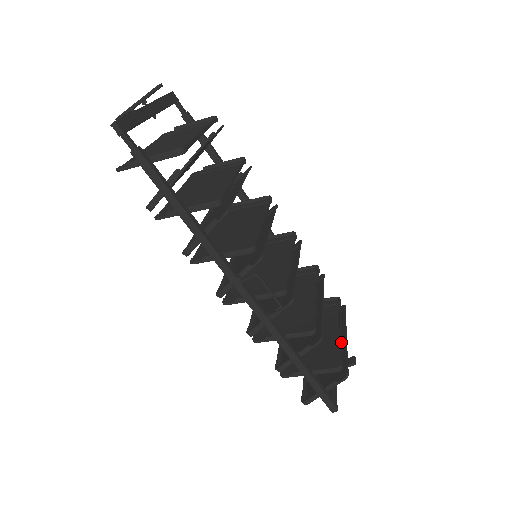
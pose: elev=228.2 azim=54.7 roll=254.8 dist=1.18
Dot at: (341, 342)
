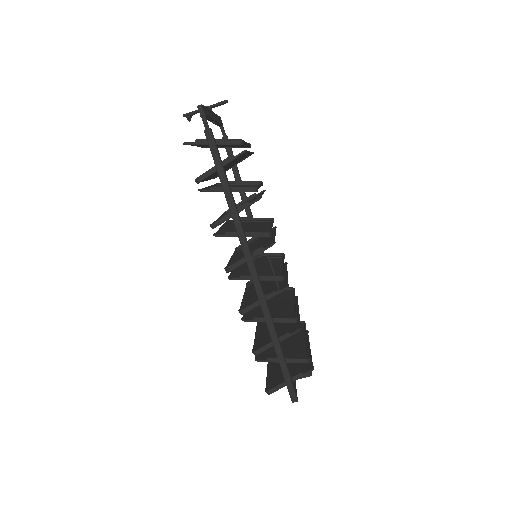
Dot at: occluded
